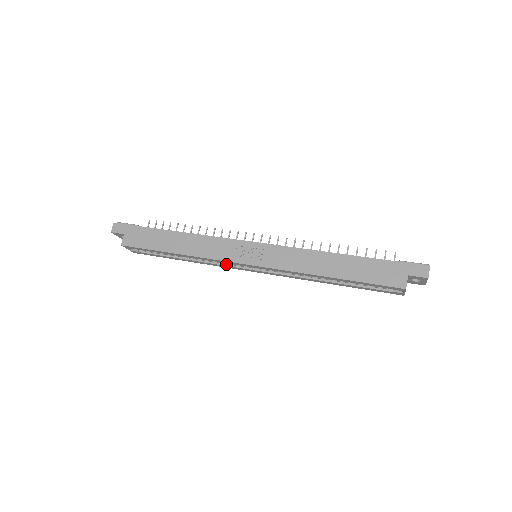
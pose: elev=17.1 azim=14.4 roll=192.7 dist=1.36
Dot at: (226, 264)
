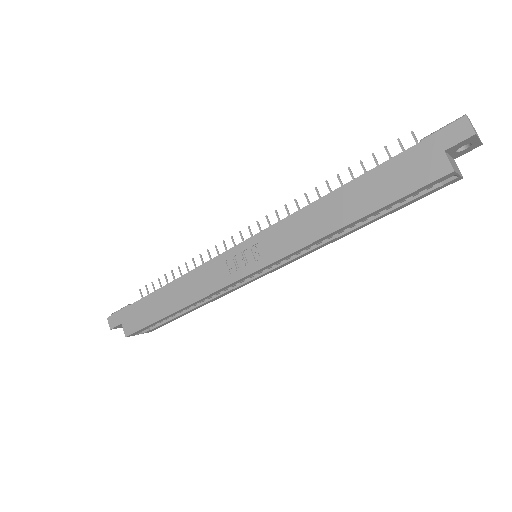
Dot at: (234, 286)
